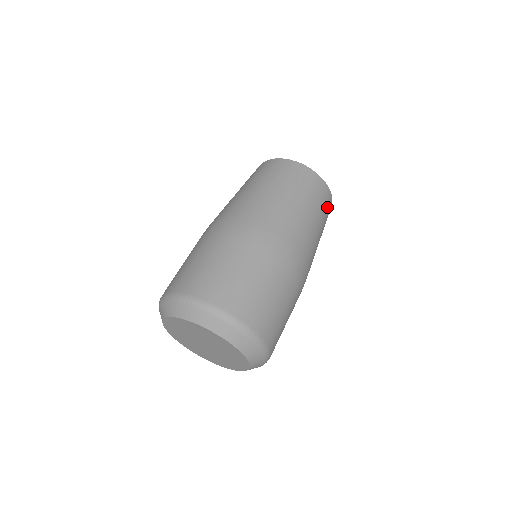
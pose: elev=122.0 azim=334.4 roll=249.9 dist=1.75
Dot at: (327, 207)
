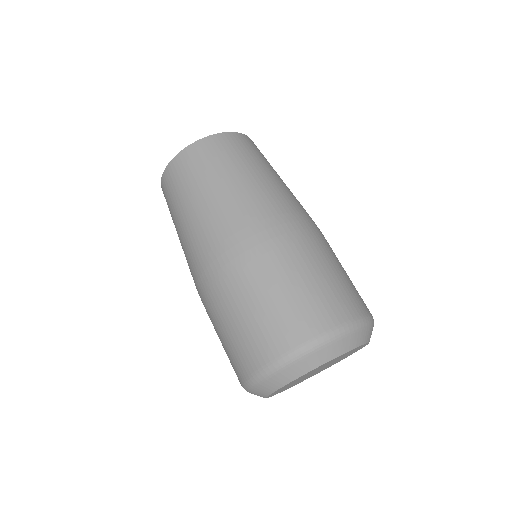
Dot at: occluded
